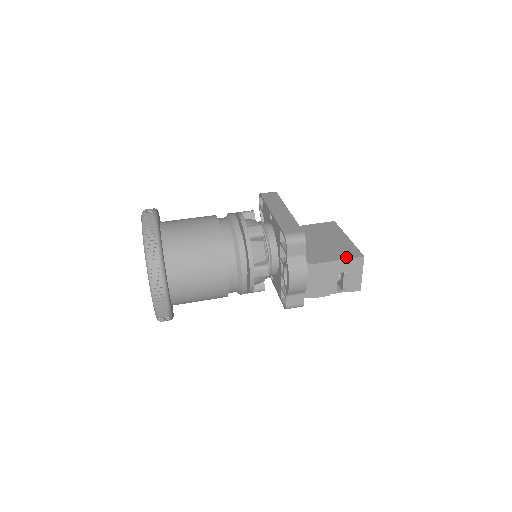
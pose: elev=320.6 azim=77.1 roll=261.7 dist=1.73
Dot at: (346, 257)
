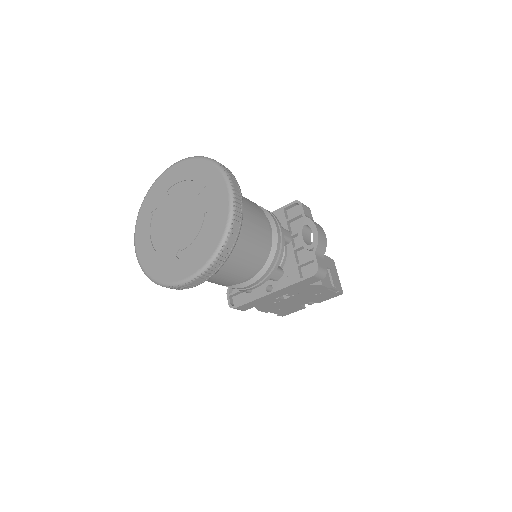
Dot at: occluded
